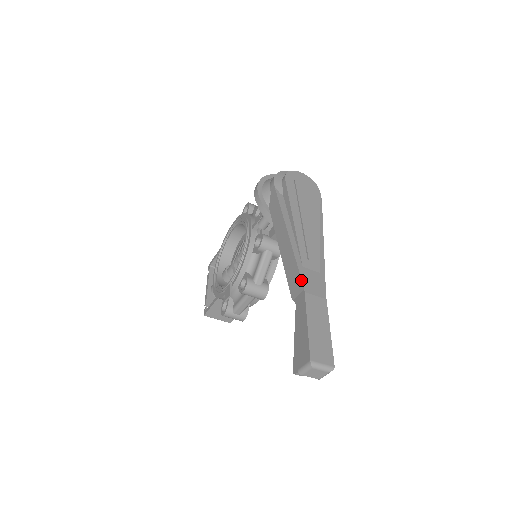
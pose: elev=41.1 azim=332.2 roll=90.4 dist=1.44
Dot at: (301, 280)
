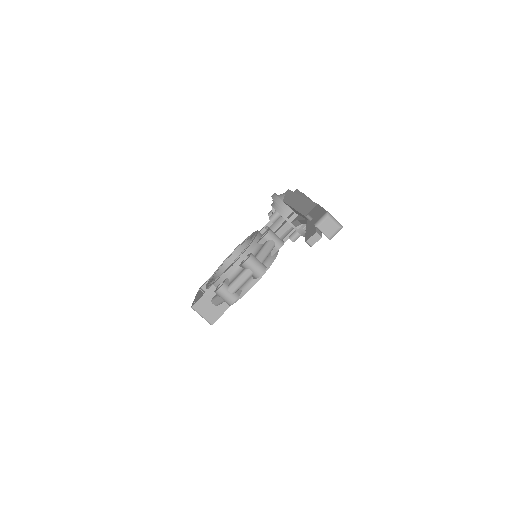
Dot at: occluded
